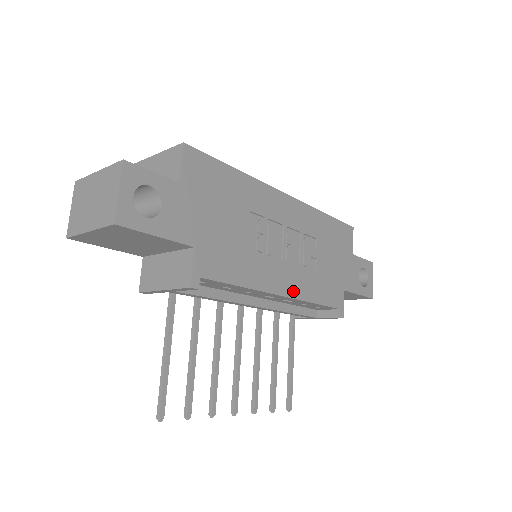
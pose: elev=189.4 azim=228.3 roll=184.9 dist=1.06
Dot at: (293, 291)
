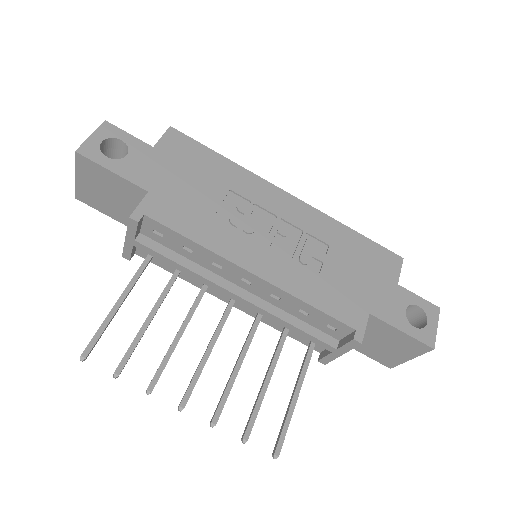
Dot at: (272, 276)
